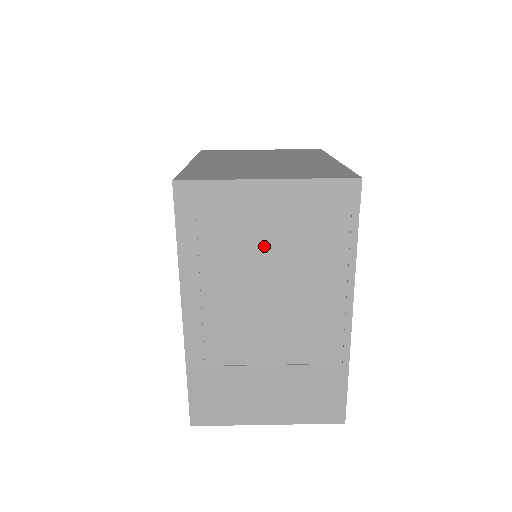
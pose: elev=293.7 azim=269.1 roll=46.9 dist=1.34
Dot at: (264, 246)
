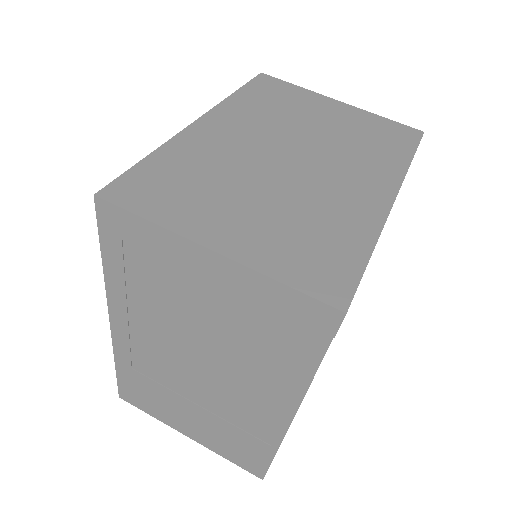
Dot at: (200, 312)
